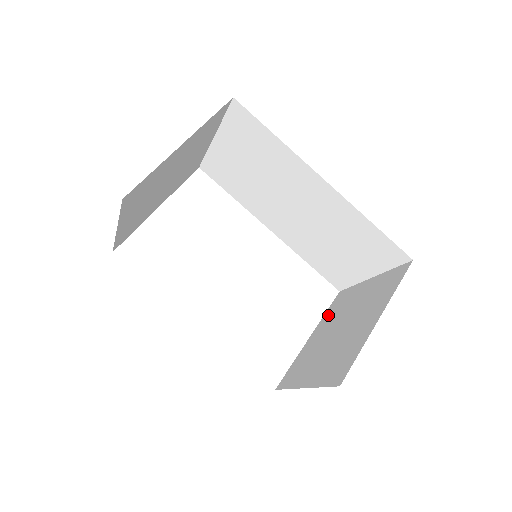
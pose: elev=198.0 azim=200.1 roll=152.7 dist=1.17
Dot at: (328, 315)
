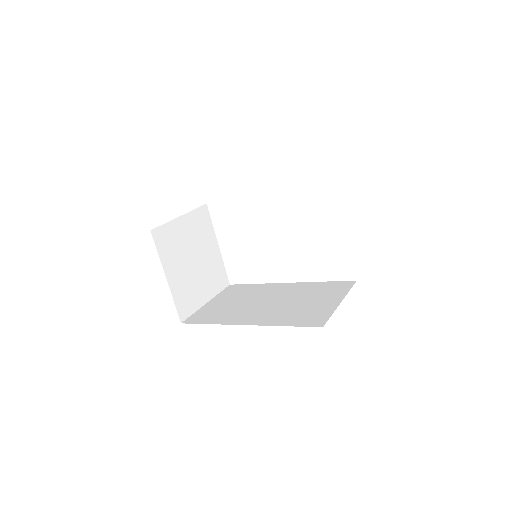
Dot at: occluded
